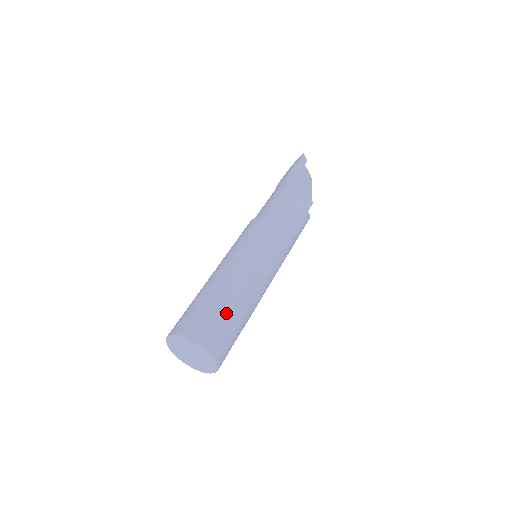
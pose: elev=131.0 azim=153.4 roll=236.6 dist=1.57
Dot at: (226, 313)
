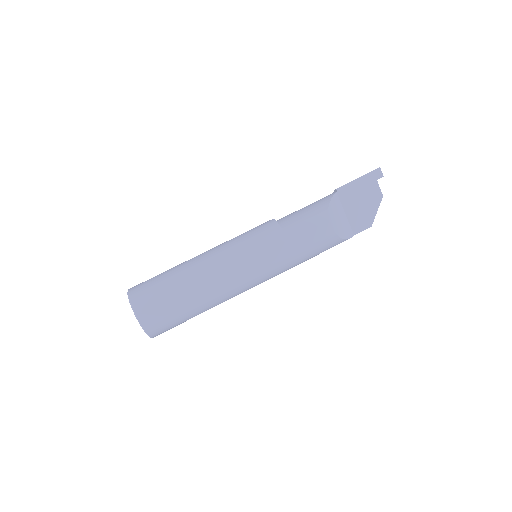
Dot at: (171, 292)
